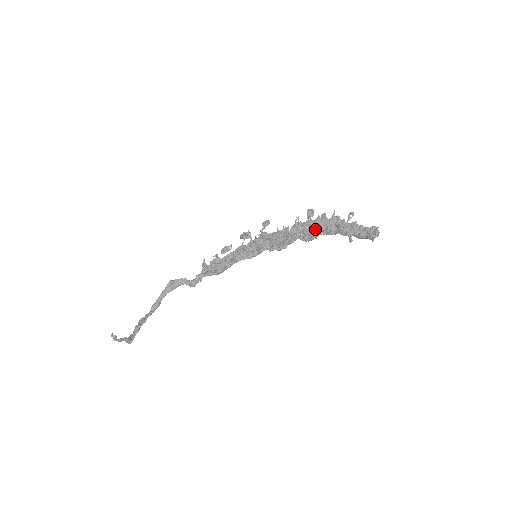
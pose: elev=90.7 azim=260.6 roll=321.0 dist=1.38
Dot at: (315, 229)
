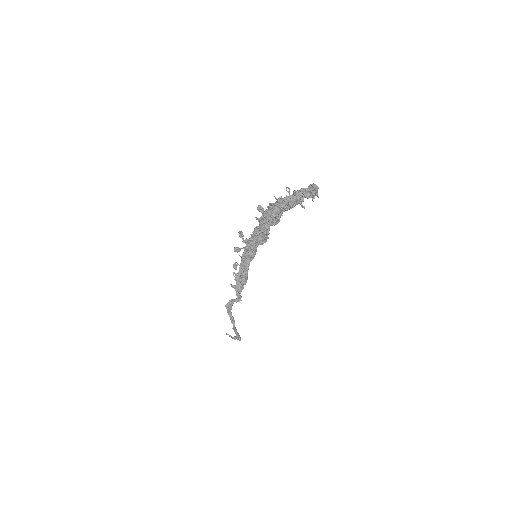
Dot at: (274, 215)
